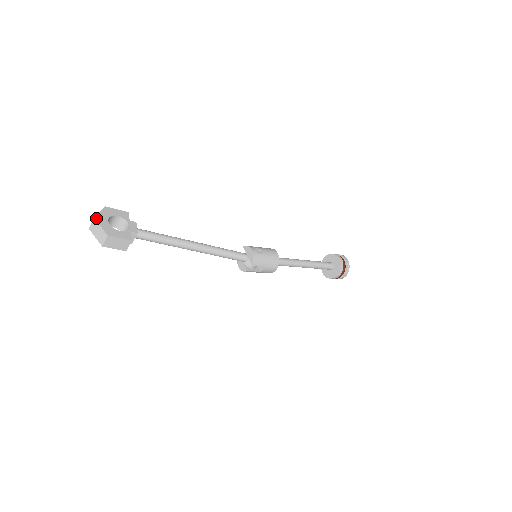
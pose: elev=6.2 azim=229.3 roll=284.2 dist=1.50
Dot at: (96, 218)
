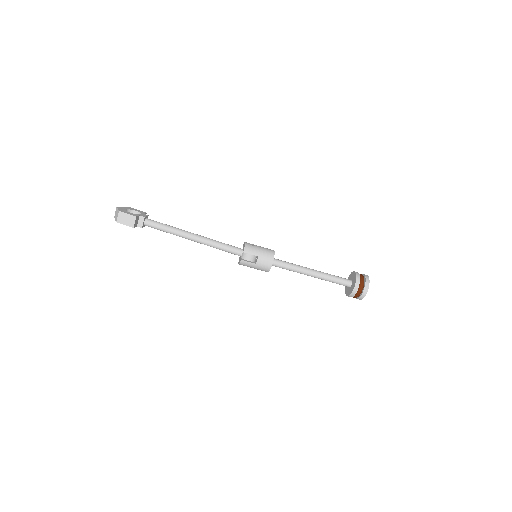
Dot at: (118, 207)
